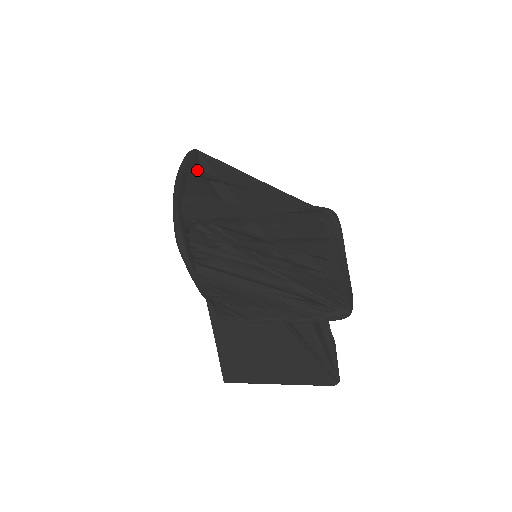
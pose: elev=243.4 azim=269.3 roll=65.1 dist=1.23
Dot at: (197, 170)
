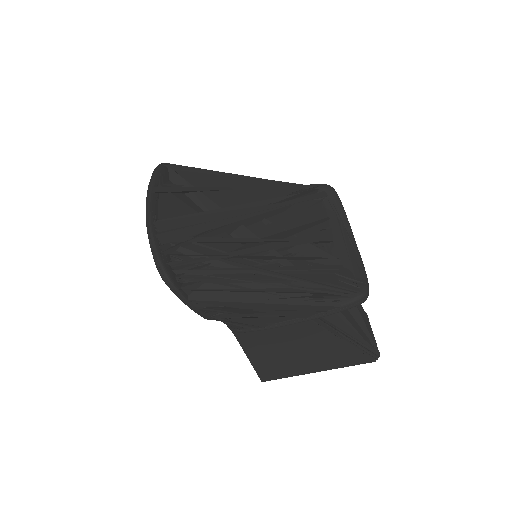
Dot at: (168, 186)
